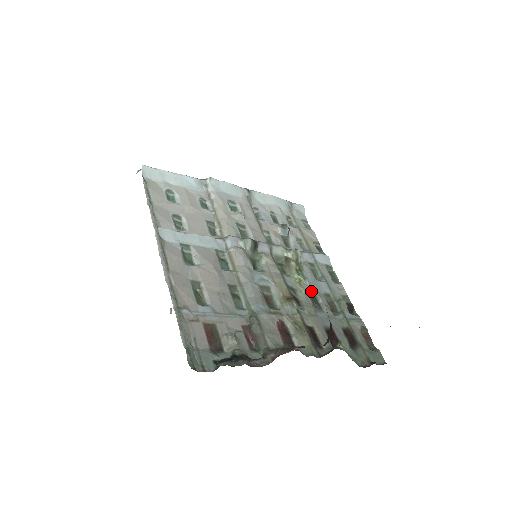
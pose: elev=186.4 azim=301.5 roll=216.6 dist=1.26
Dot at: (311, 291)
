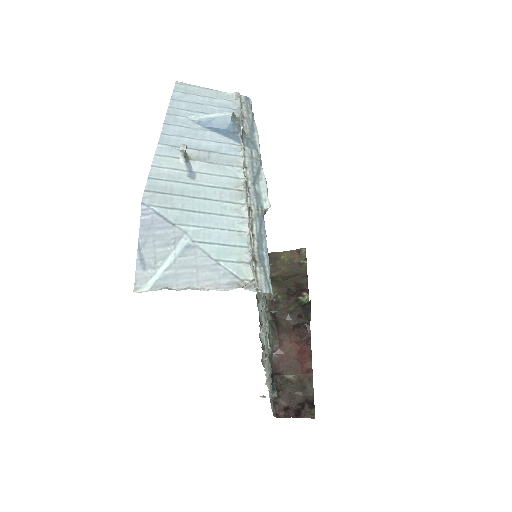
Dot at: occluded
